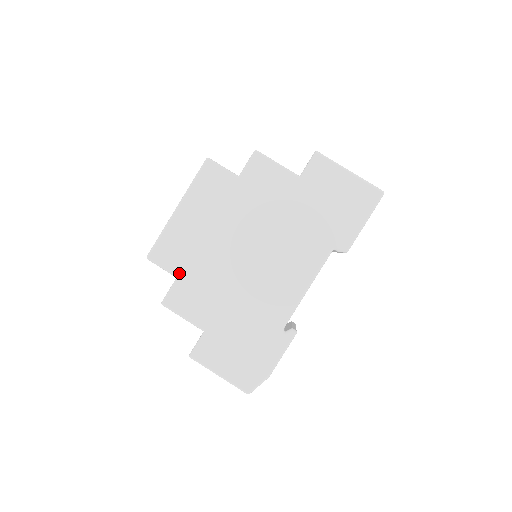
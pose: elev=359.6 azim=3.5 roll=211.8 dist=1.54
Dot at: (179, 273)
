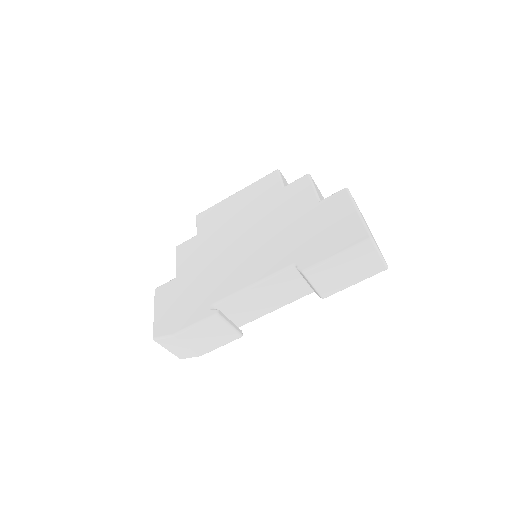
Dot at: (200, 232)
